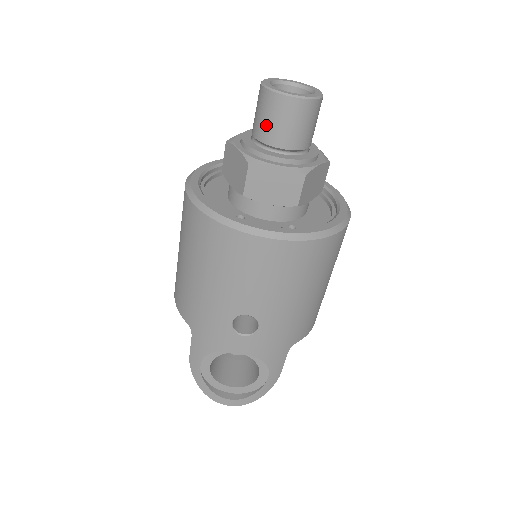
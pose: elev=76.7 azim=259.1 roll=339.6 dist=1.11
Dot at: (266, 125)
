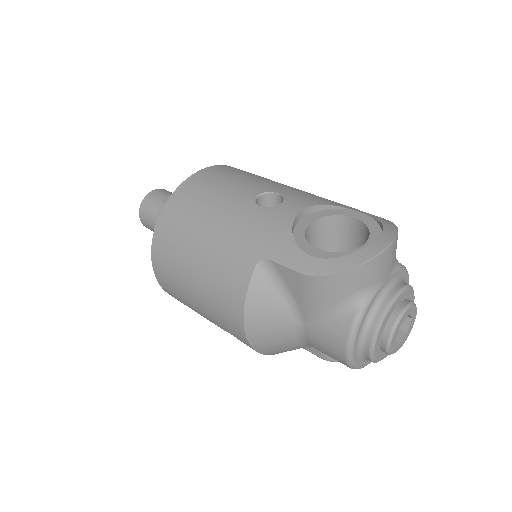
Dot at: (156, 207)
